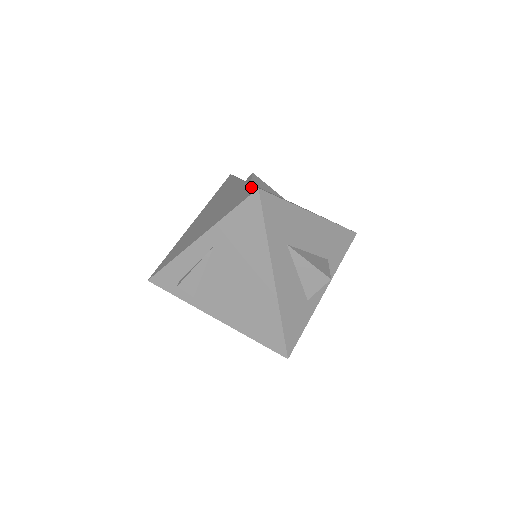
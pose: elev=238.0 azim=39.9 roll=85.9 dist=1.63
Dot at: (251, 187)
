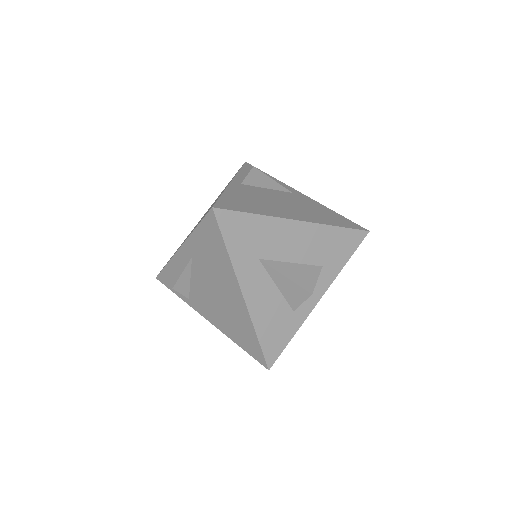
Dot at: occluded
